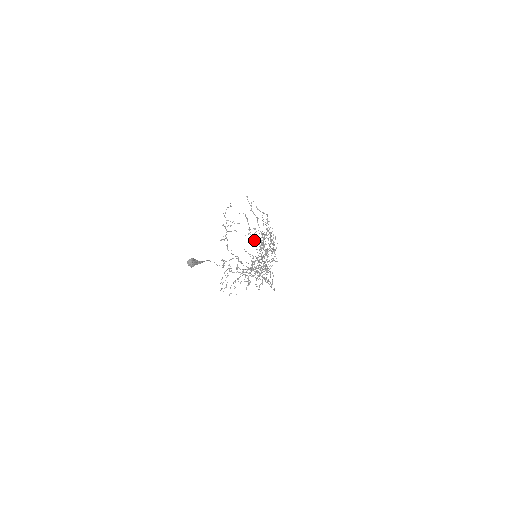
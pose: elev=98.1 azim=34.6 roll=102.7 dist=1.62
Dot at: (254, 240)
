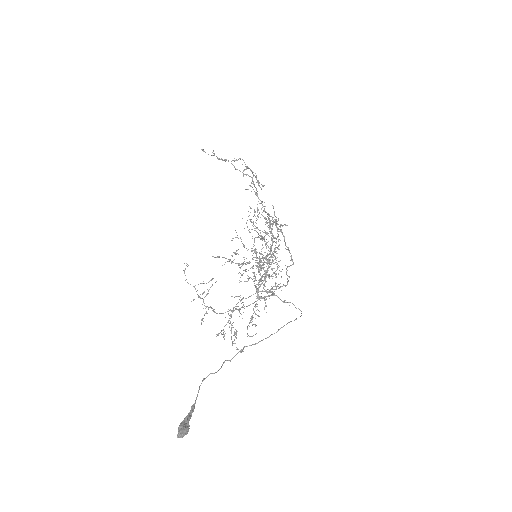
Dot at: (243, 263)
